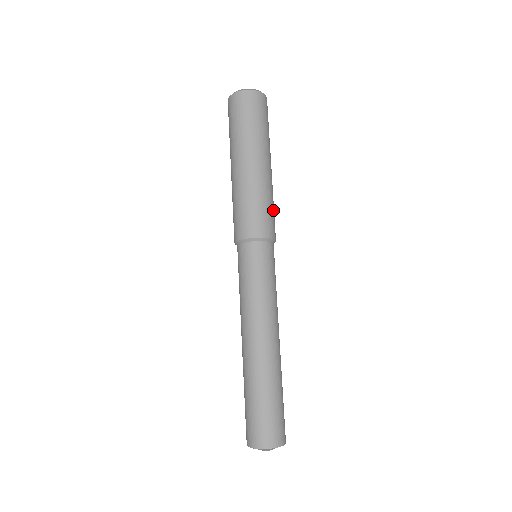
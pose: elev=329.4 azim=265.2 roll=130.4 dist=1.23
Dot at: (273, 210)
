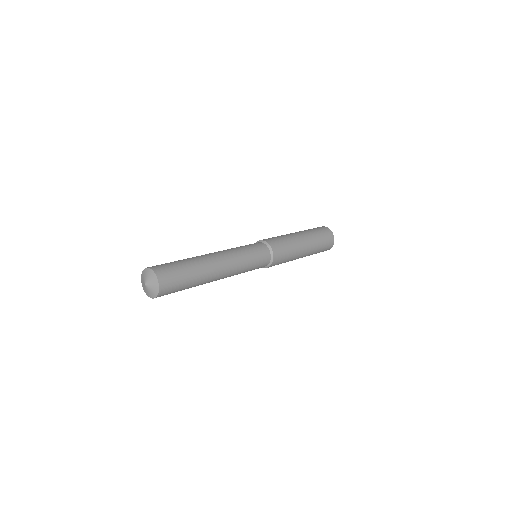
Dot at: (285, 244)
